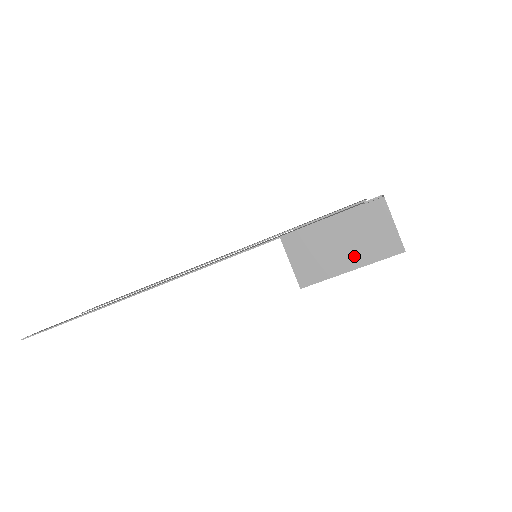
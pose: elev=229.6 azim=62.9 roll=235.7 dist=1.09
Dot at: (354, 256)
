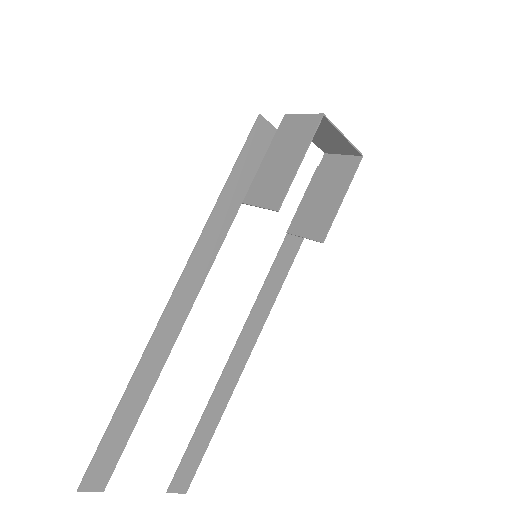
Dot at: (295, 154)
